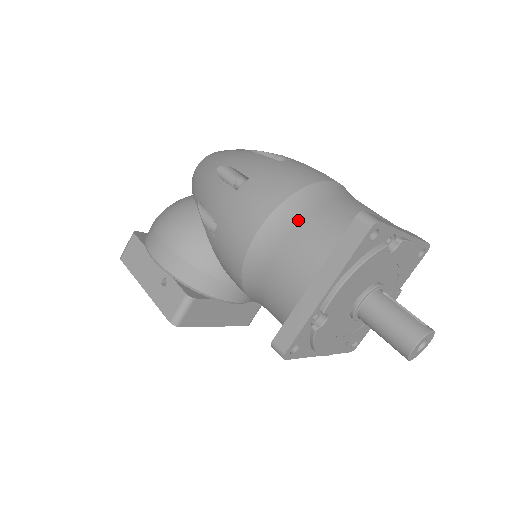
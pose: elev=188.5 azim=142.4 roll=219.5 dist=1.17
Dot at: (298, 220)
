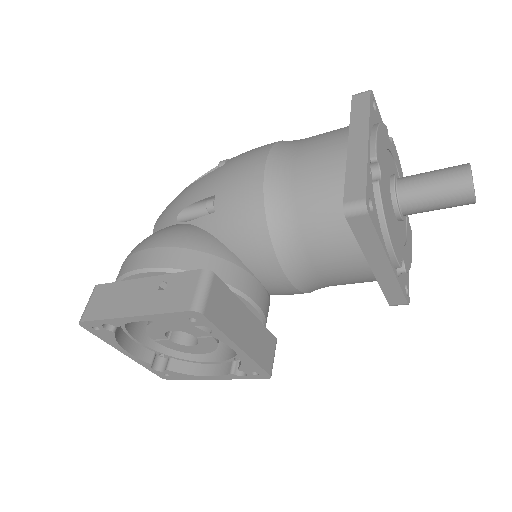
Dot at: (300, 141)
